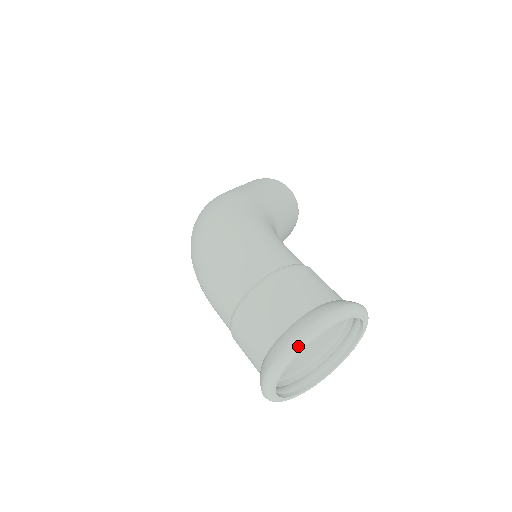
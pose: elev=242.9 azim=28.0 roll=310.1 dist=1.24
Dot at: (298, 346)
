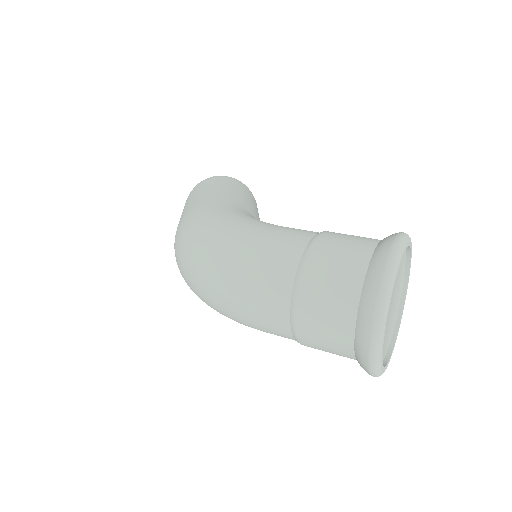
Dot at: (385, 309)
